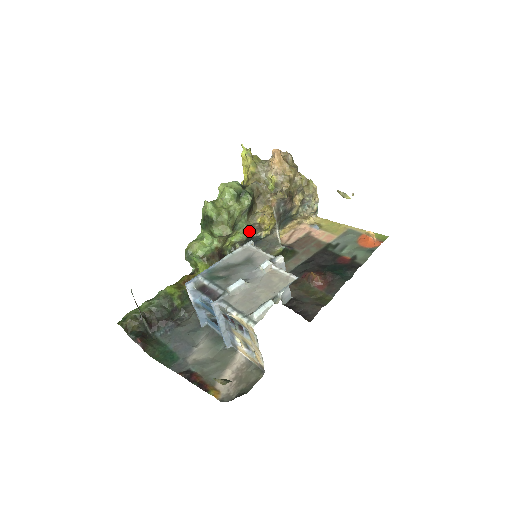
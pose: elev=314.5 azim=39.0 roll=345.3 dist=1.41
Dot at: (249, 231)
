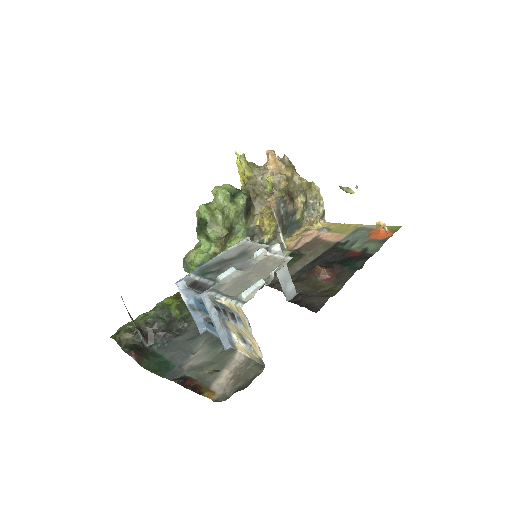
Dot at: (249, 235)
